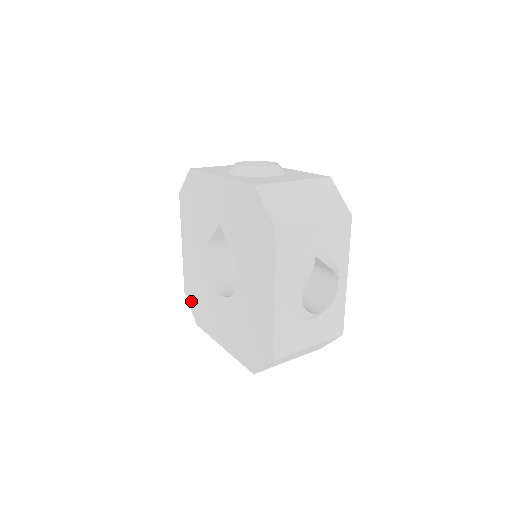
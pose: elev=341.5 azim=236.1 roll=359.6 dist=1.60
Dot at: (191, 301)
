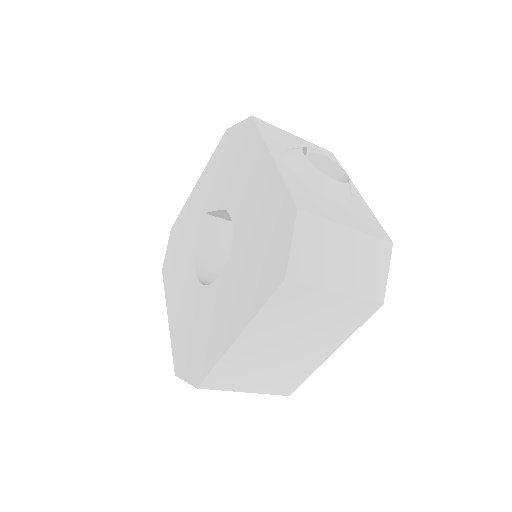
Dot at: (185, 367)
